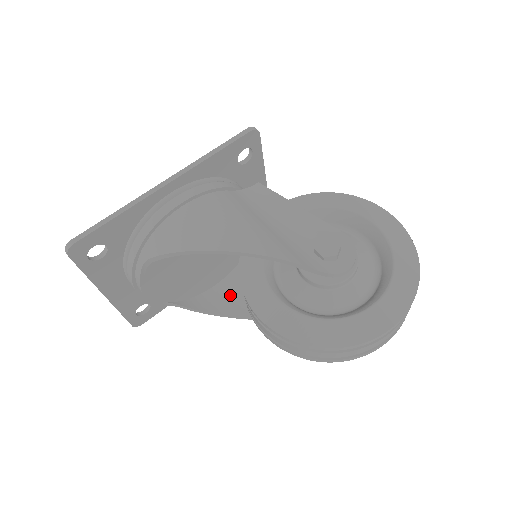
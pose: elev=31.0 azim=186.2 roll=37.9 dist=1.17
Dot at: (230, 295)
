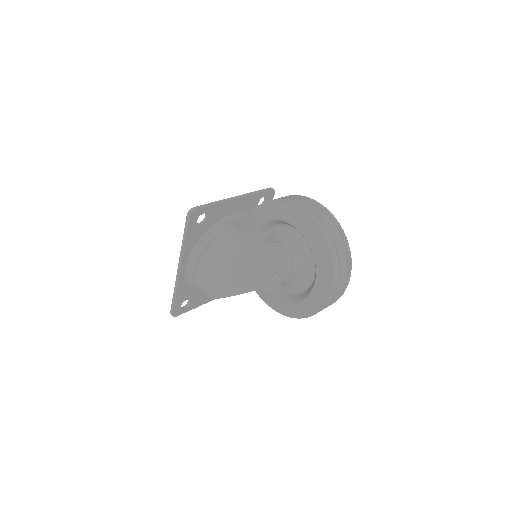
Dot at: occluded
